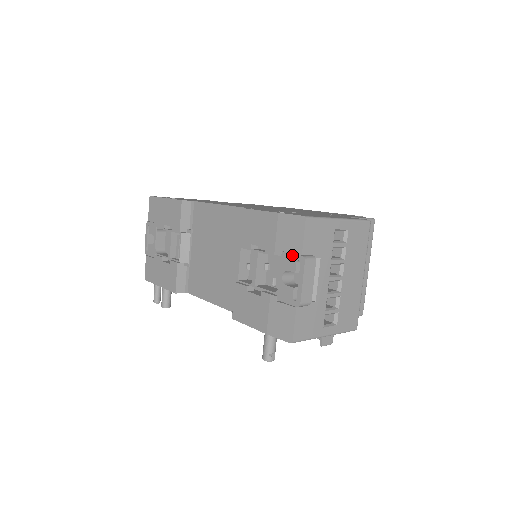
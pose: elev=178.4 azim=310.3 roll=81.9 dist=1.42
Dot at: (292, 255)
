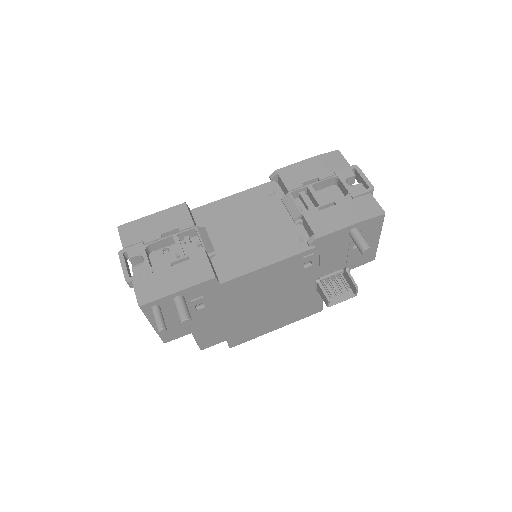
Dot at: (345, 169)
